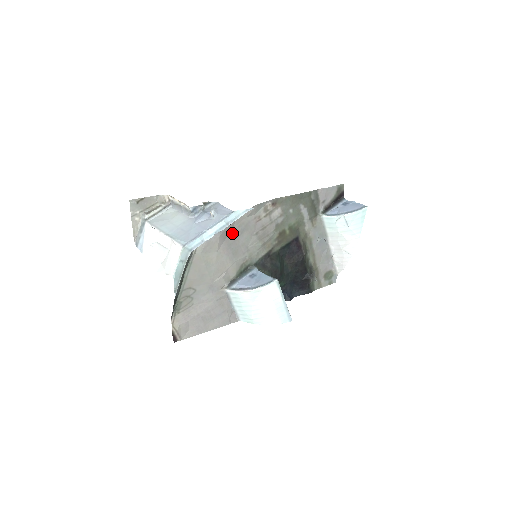
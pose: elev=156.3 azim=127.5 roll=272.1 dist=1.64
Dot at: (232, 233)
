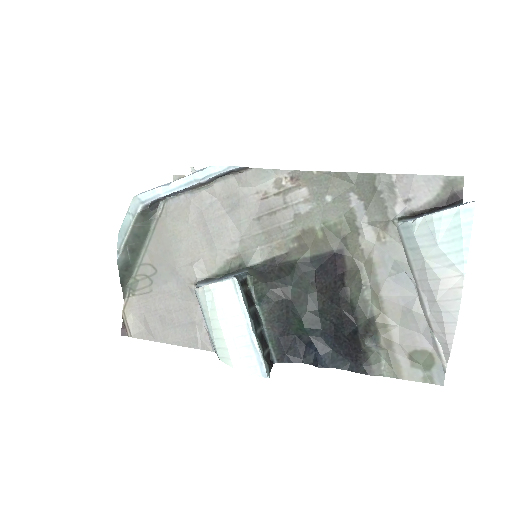
Dot at: (216, 204)
